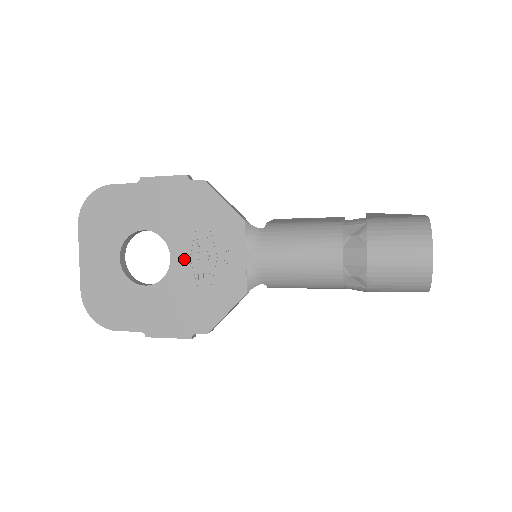
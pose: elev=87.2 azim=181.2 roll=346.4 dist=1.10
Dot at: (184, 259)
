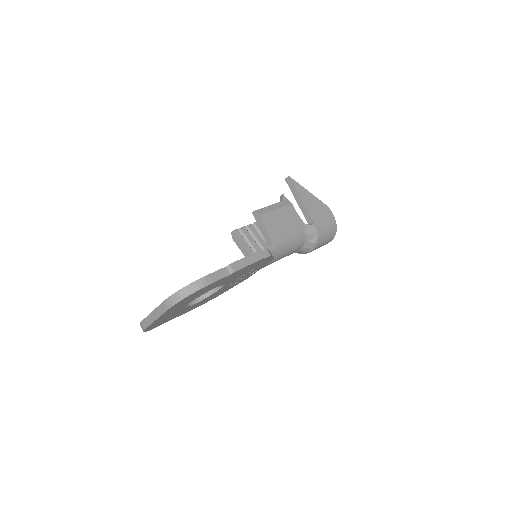
Dot at: occluded
